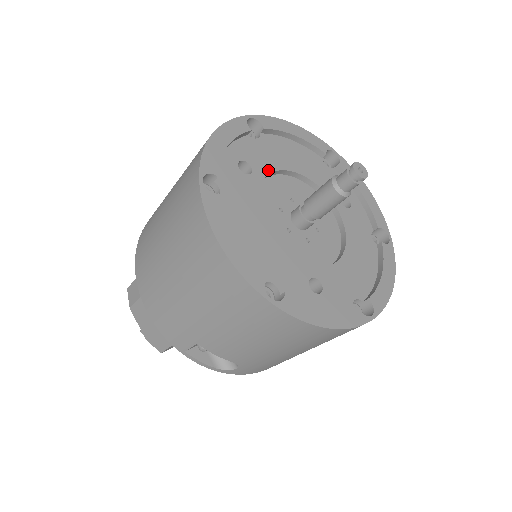
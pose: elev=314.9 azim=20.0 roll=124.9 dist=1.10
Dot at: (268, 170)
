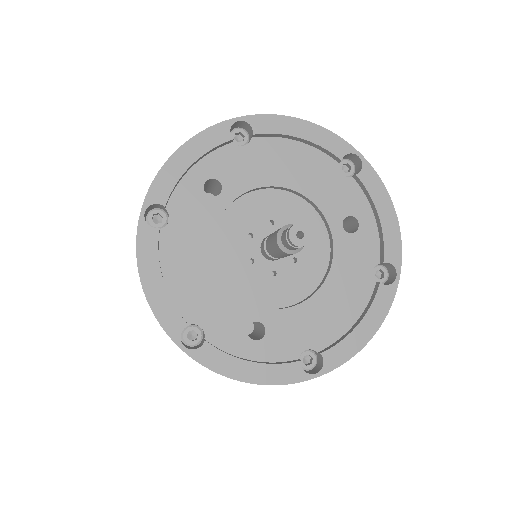
Dot at: (245, 188)
